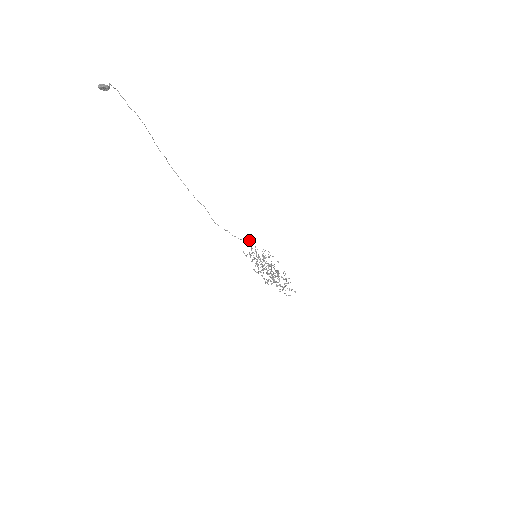
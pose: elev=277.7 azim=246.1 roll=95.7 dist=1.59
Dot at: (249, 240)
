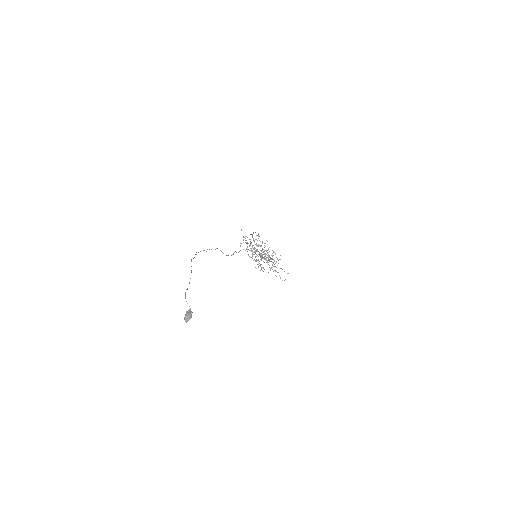
Dot at: (241, 230)
